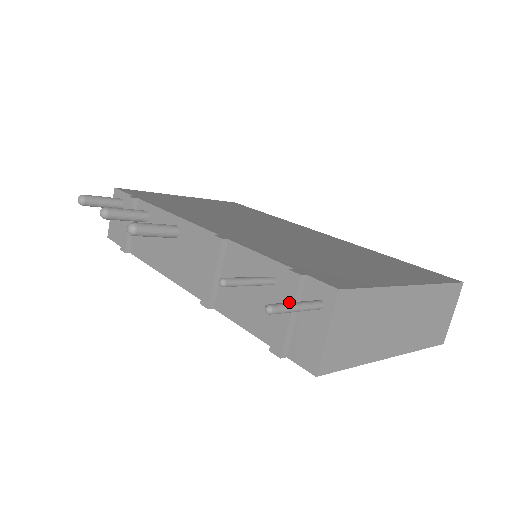
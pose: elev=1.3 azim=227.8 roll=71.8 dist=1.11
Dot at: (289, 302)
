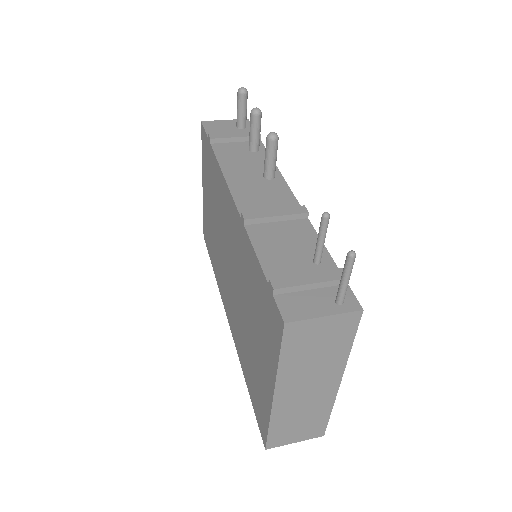
Dot at: (350, 271)
